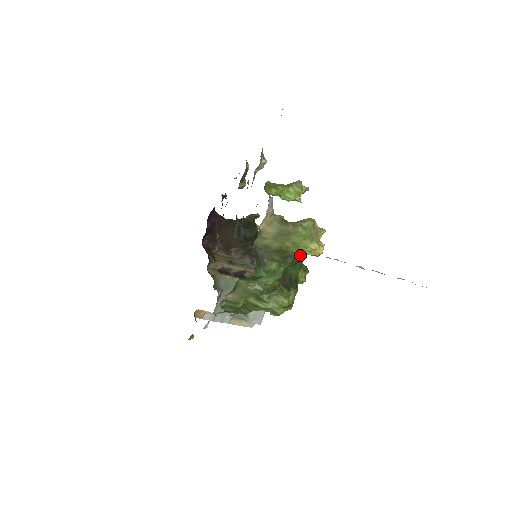
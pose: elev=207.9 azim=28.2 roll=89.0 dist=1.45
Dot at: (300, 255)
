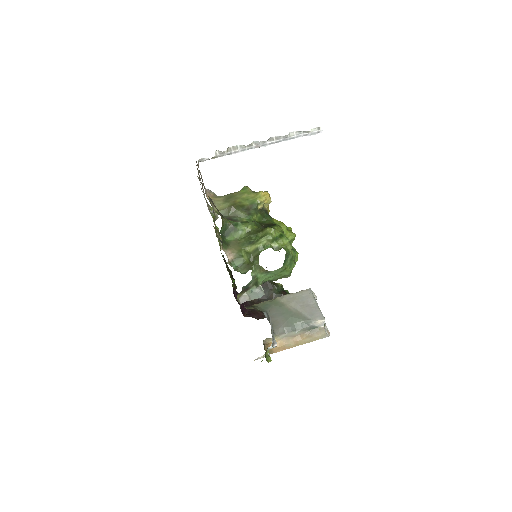
Dot at: (255, 204)
